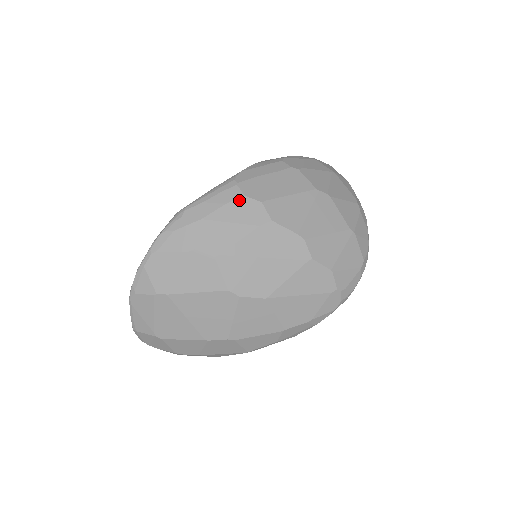
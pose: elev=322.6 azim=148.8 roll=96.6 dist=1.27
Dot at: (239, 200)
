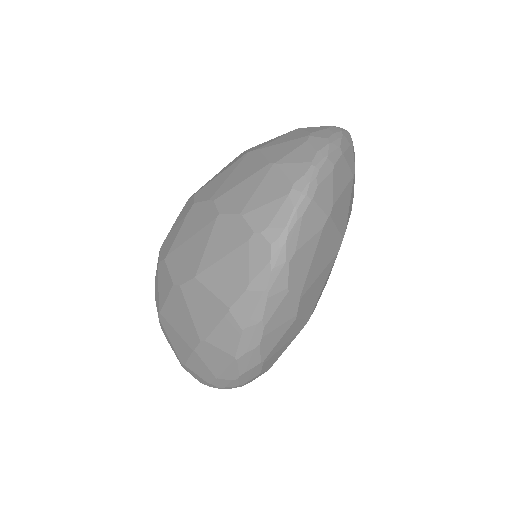
Dot at: (185, 205)
